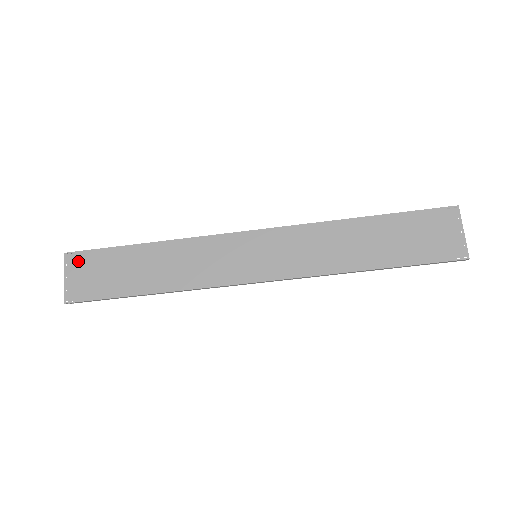
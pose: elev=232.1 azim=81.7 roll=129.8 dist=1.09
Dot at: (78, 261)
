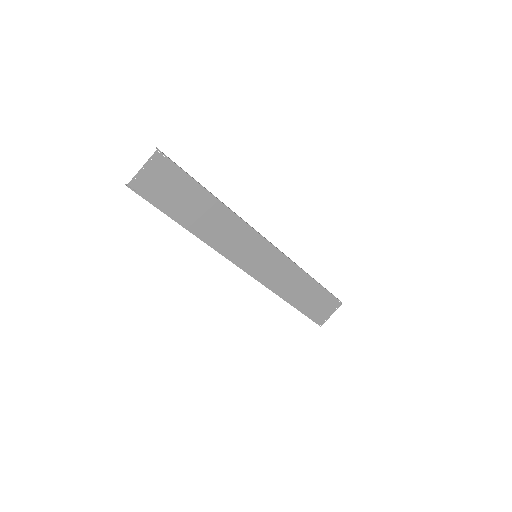
Dot at: (162, 165)
